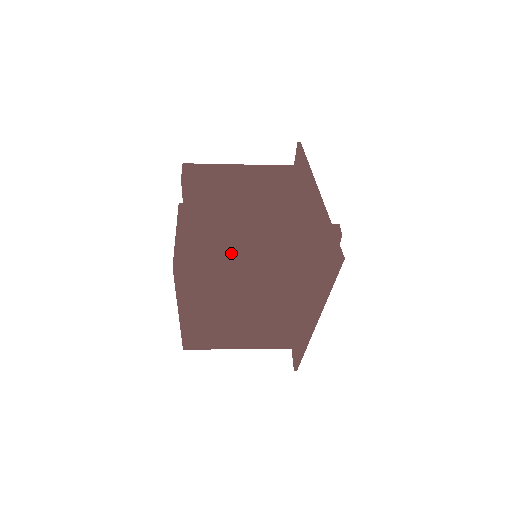
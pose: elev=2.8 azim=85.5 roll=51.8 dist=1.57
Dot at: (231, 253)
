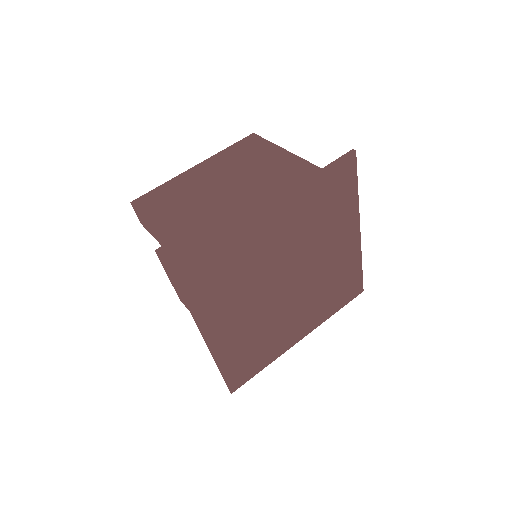
Dot at: occluded
